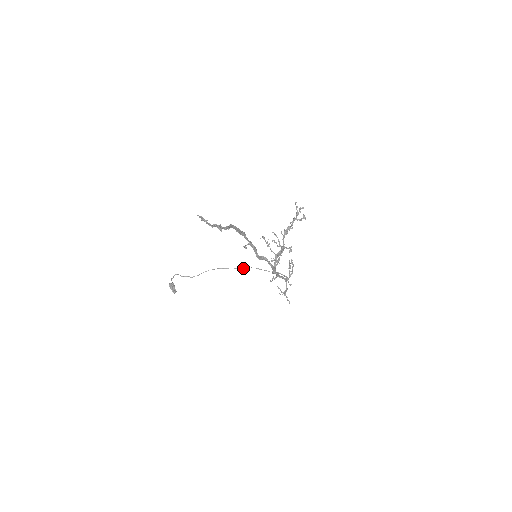
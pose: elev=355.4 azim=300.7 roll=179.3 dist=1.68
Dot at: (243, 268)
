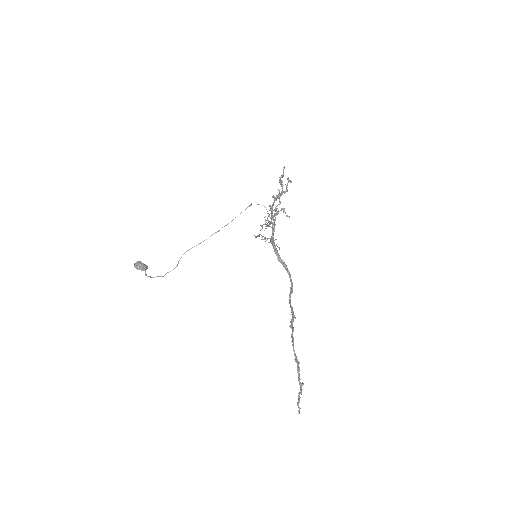
Dot at: occluded
